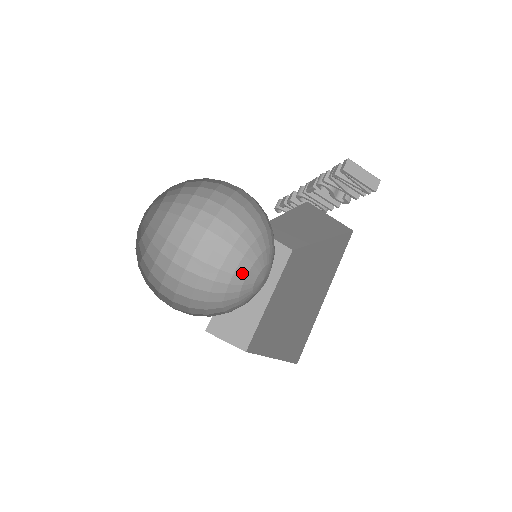
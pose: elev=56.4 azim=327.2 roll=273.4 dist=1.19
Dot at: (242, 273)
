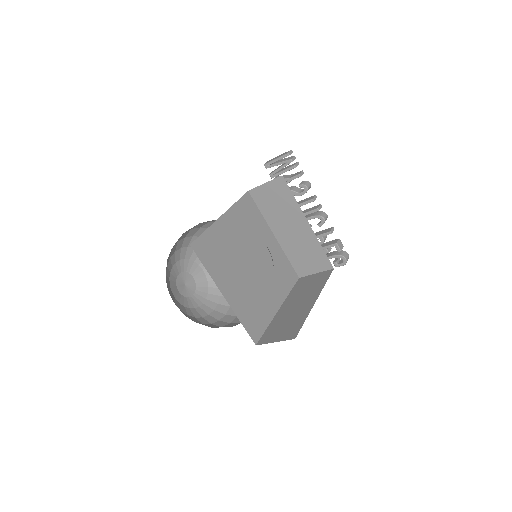
Dot at: (270, 287)
